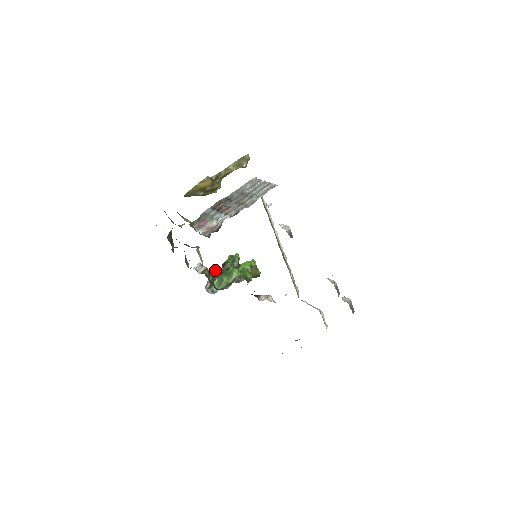
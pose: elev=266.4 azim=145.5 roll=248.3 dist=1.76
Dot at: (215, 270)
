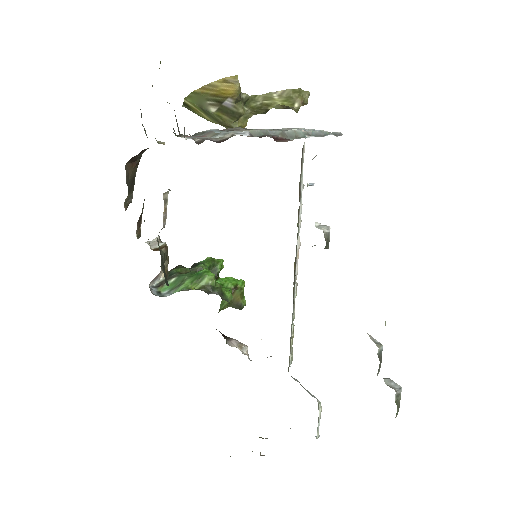
Dot at: (178, 266)
